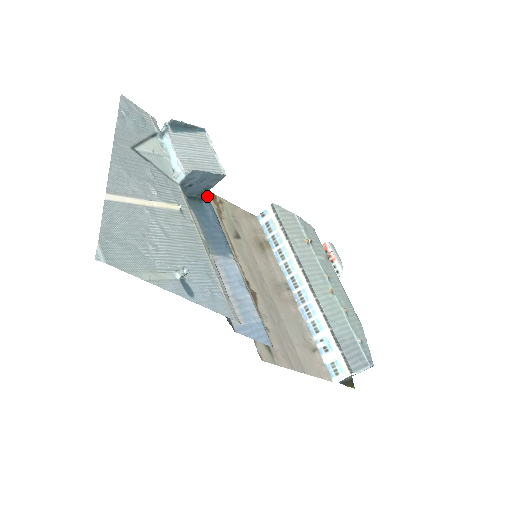
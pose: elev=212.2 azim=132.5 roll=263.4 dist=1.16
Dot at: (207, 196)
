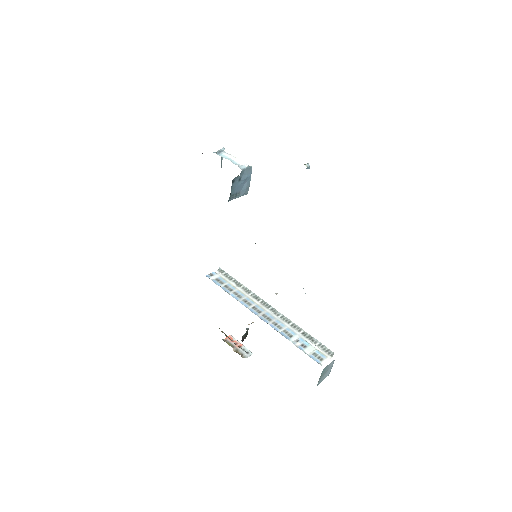
Dot at: occluded
